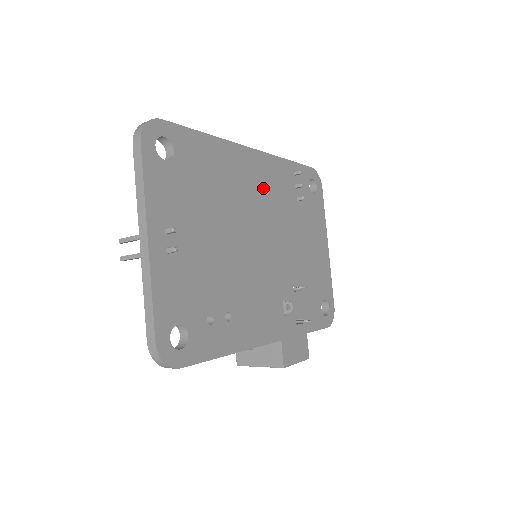
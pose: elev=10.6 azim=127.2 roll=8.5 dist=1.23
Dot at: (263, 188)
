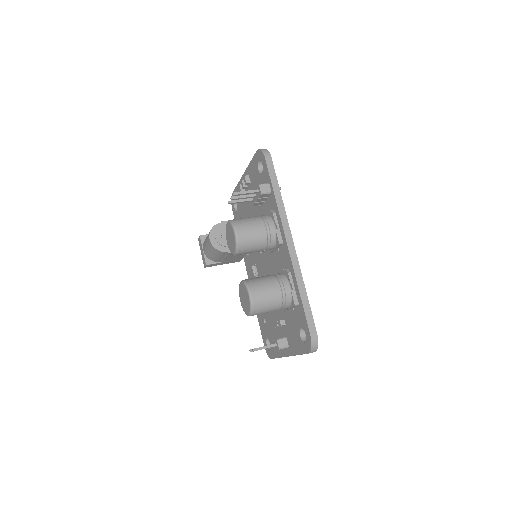
Dot at: occluded
